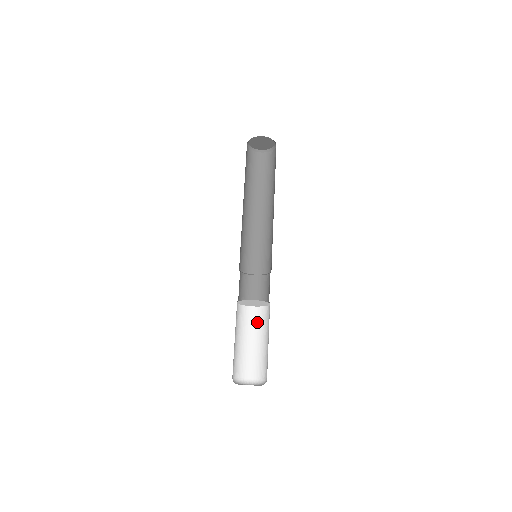
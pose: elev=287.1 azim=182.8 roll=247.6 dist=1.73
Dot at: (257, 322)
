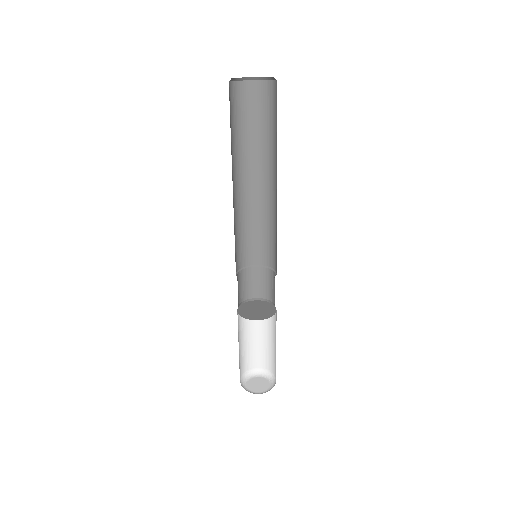
Dot at: occluded
